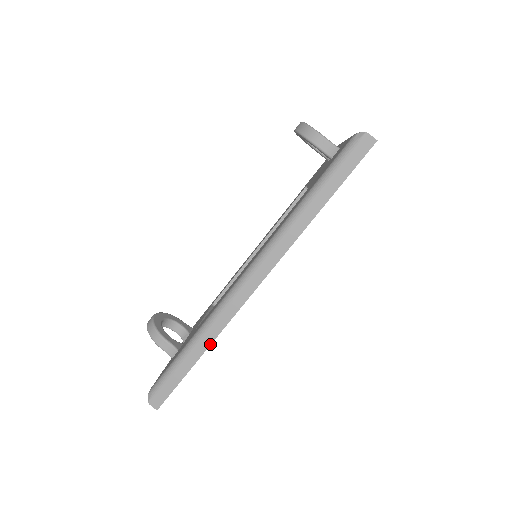
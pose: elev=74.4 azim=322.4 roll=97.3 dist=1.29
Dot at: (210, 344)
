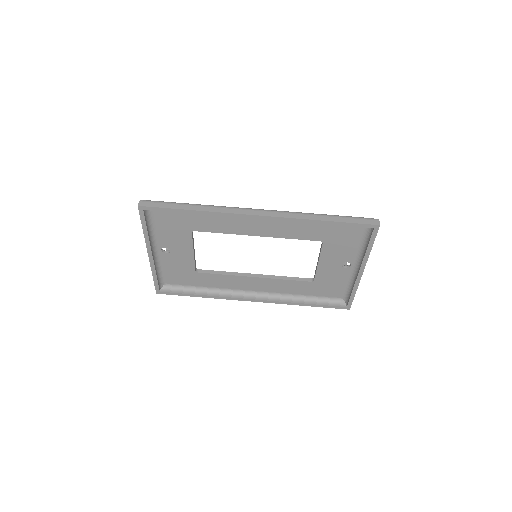
Dot at: (205, 211)
